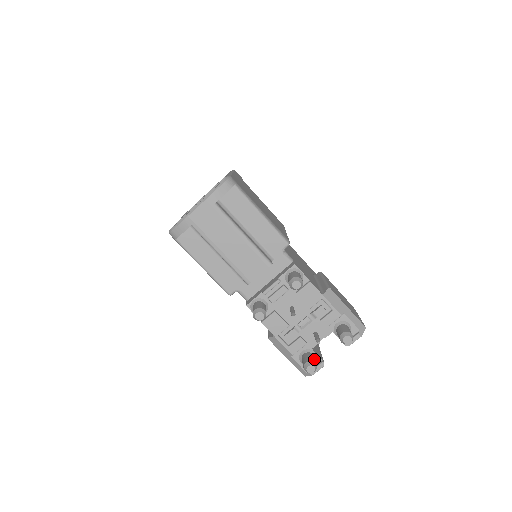
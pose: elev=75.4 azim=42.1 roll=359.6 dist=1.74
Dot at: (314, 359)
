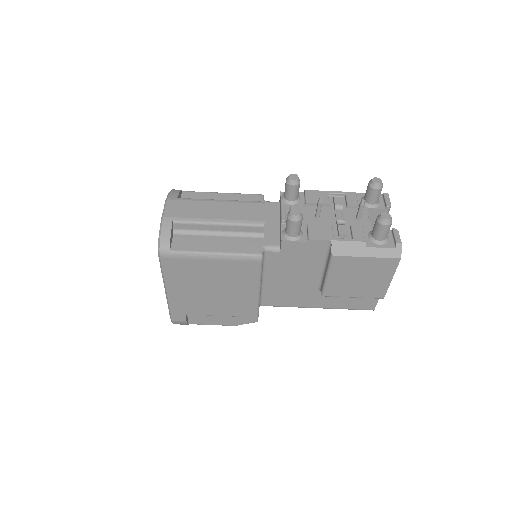
Dot at: occluded
